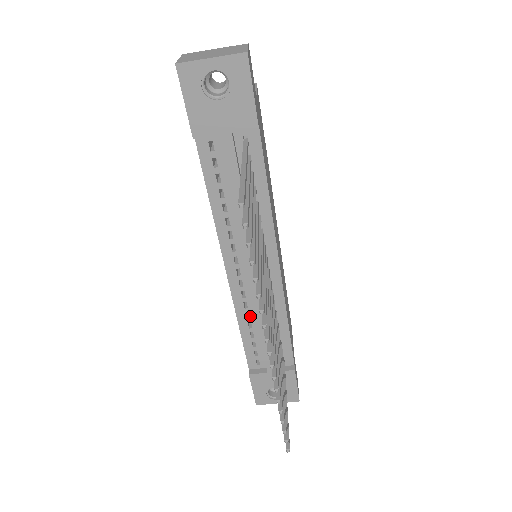
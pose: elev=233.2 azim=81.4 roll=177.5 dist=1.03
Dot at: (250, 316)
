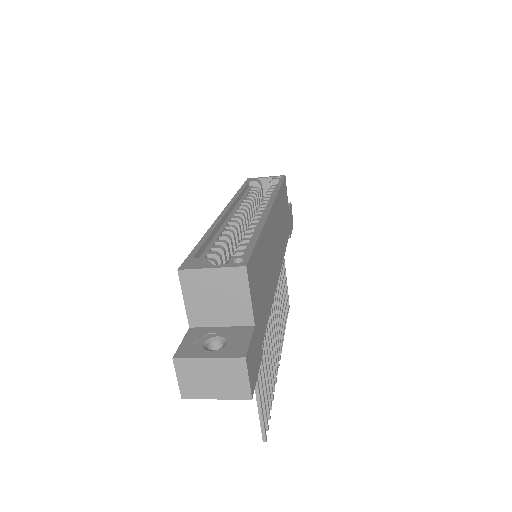
Dot at: occluded
